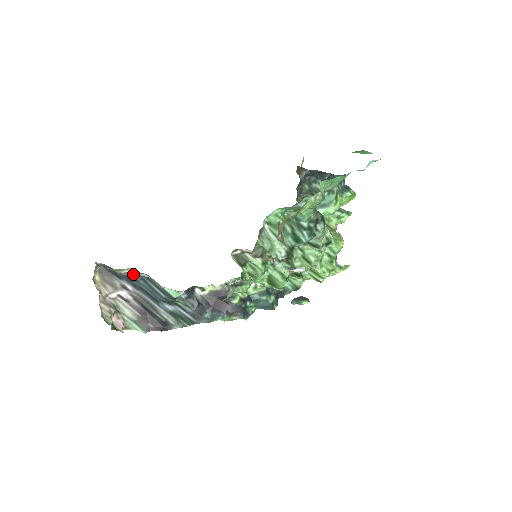
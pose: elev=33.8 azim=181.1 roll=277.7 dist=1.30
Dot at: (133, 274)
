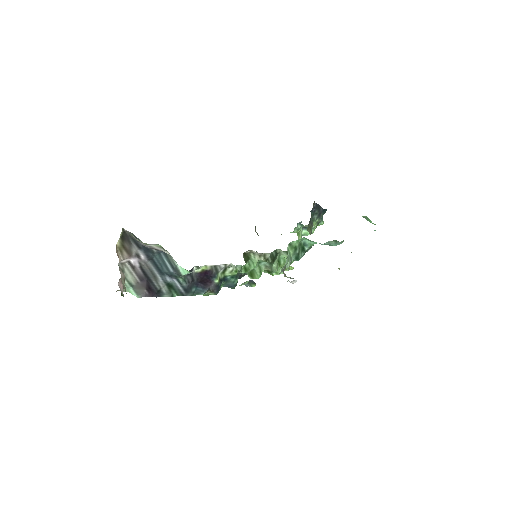
Dot at: (156, 248)
